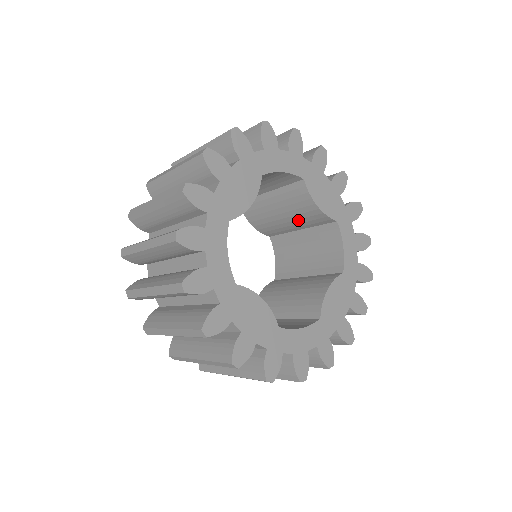
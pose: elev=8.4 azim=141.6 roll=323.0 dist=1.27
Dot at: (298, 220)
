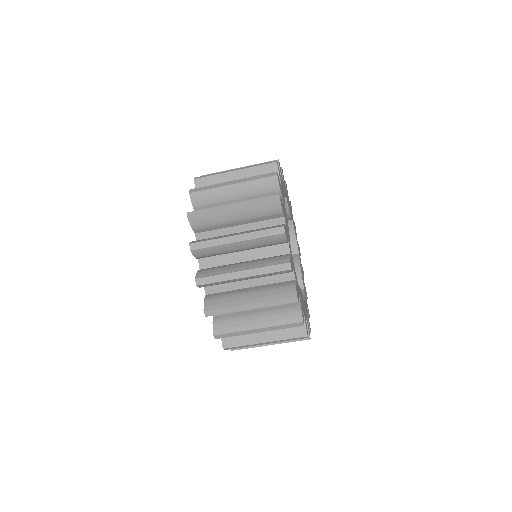
Dot at: occluded
